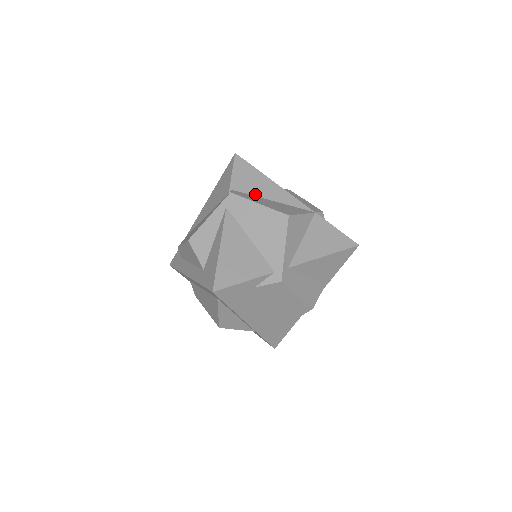
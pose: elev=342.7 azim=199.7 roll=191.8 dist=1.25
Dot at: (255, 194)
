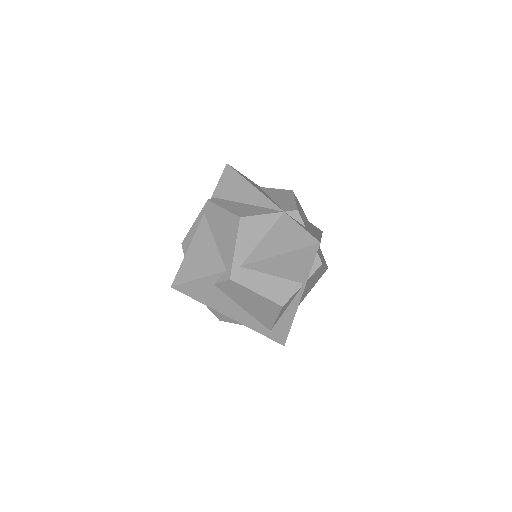
Dot at: (232, 199)
